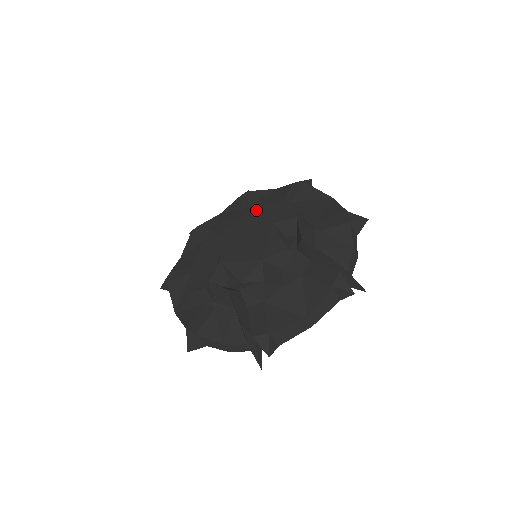
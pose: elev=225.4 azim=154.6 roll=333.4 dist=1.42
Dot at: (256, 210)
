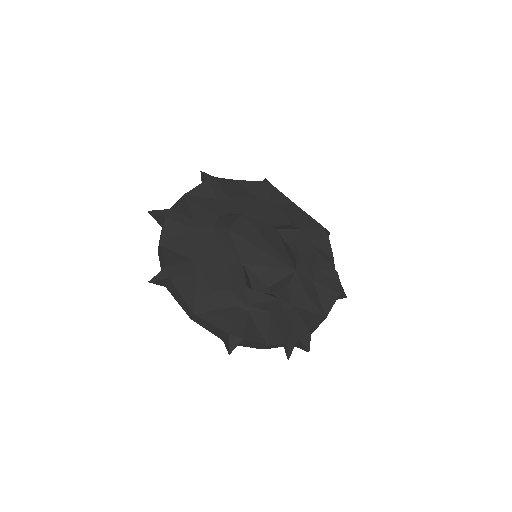
Dot at: (237, 205)
